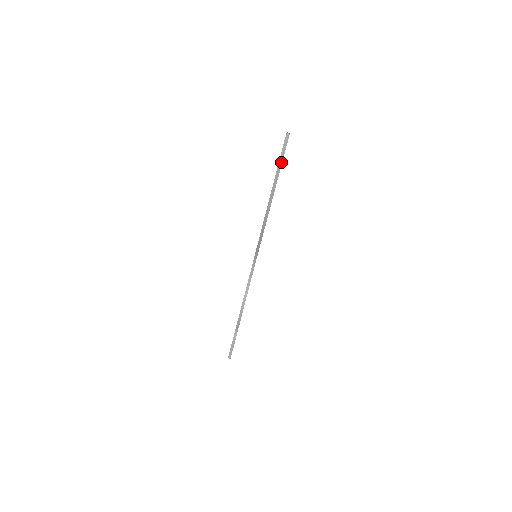
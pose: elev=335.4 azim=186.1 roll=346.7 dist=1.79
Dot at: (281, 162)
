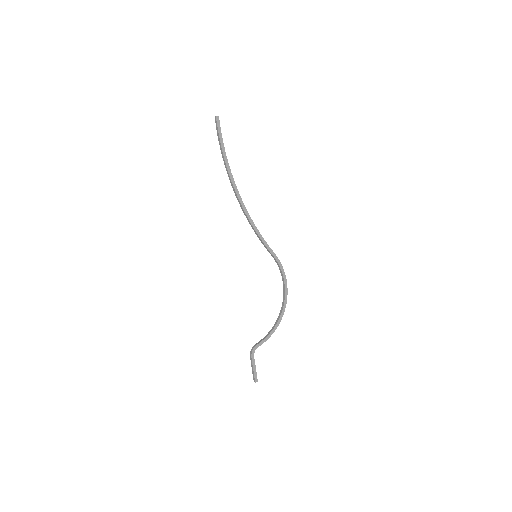
Dot at: (221, 145)
